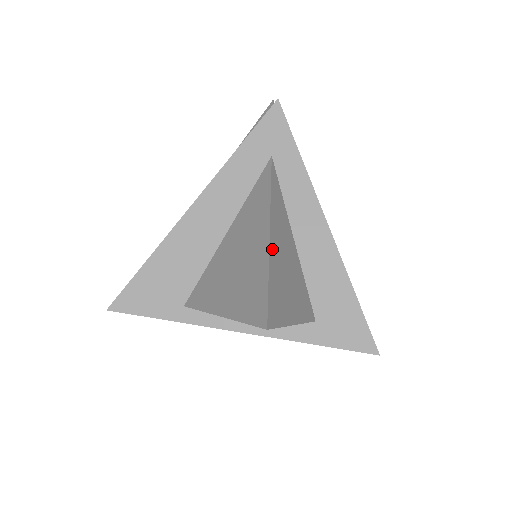
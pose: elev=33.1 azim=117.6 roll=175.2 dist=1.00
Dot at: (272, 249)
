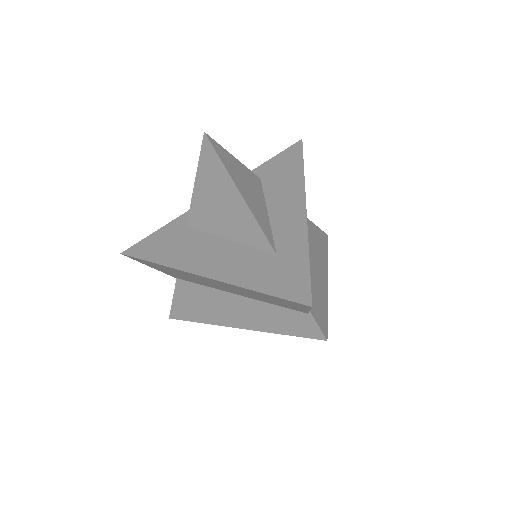
Dot at: occluded
